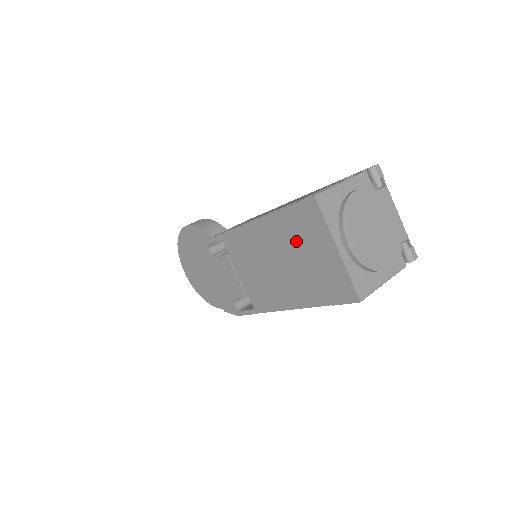
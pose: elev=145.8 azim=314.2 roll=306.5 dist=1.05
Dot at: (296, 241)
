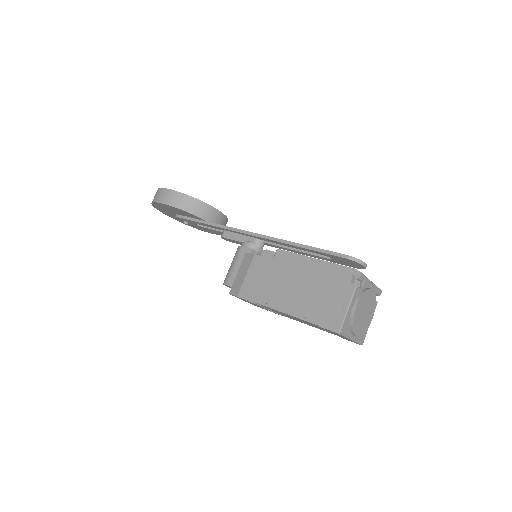
Dot at: (322, 328)
